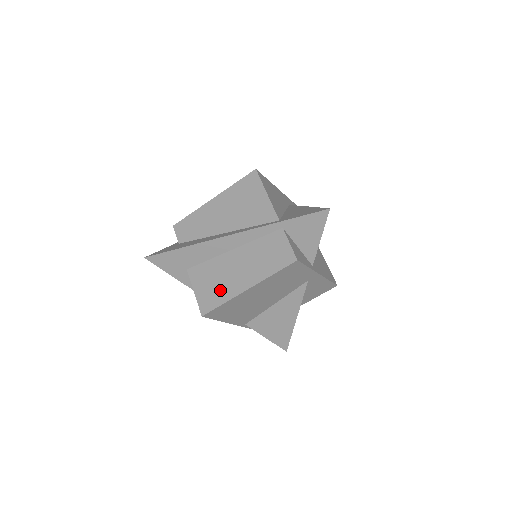
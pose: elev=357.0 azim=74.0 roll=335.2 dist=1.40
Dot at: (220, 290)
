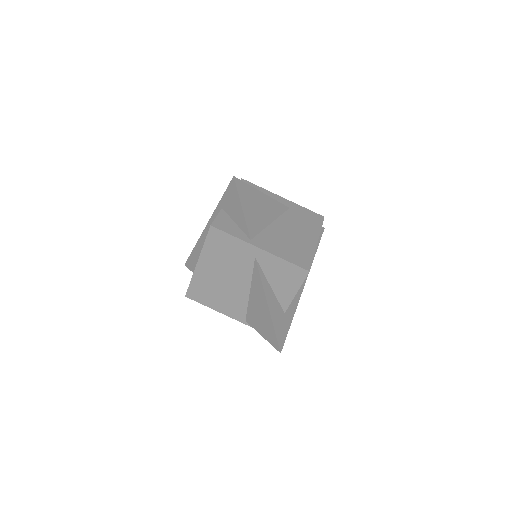
Dot at: occluded
